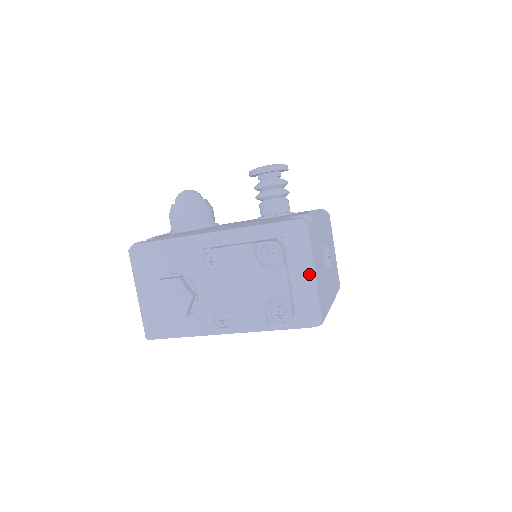
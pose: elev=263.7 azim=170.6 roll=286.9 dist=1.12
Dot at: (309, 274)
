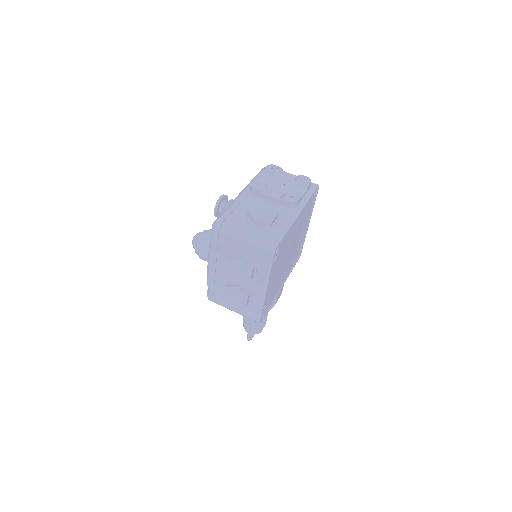
Dot at: occluded
